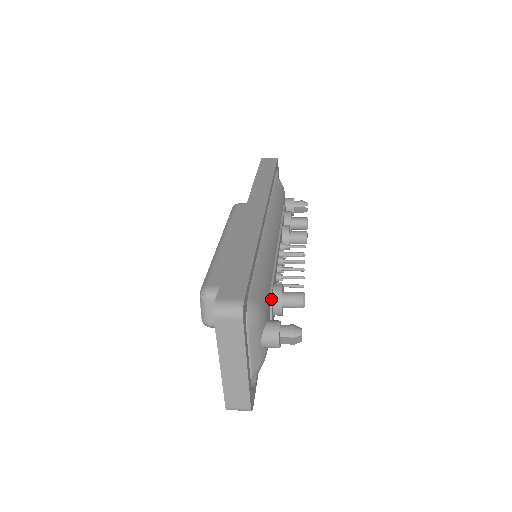
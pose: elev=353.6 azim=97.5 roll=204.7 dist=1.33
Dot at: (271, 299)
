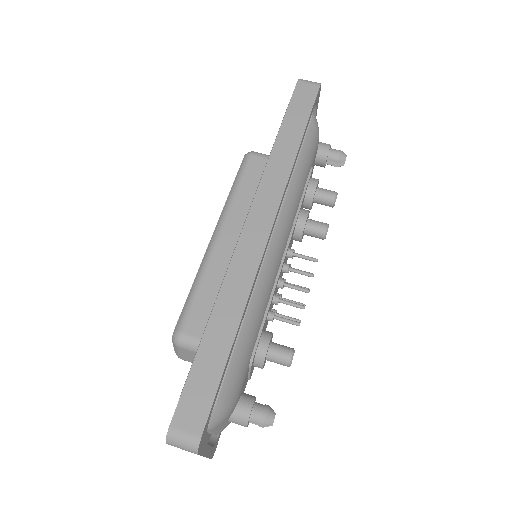
Dot at: (250, 367)
